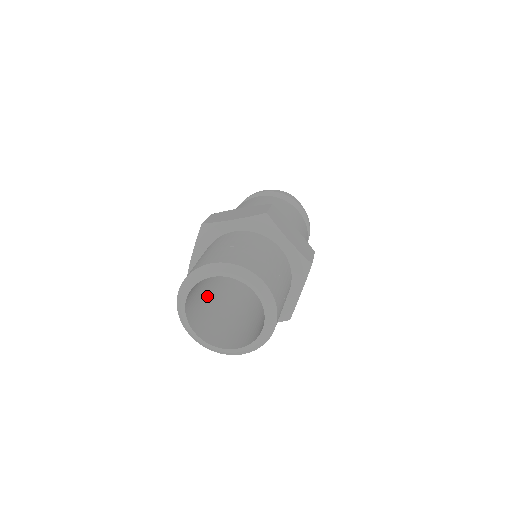
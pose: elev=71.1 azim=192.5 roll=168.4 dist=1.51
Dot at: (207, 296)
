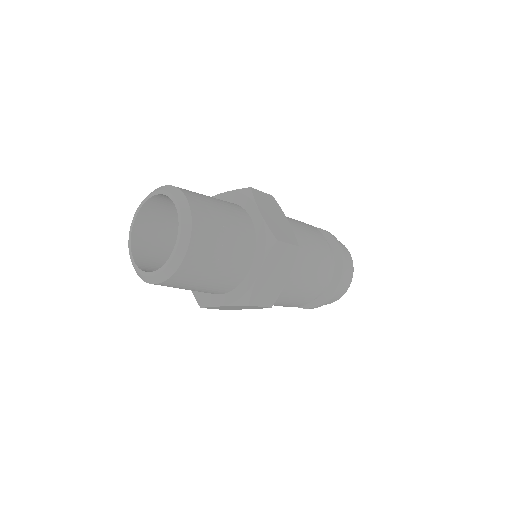
Dot at: occluded
